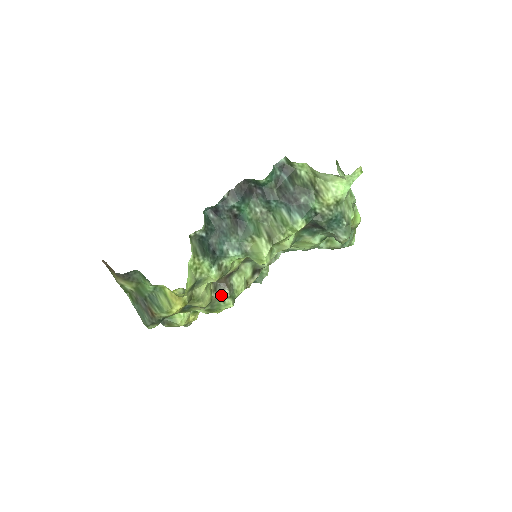
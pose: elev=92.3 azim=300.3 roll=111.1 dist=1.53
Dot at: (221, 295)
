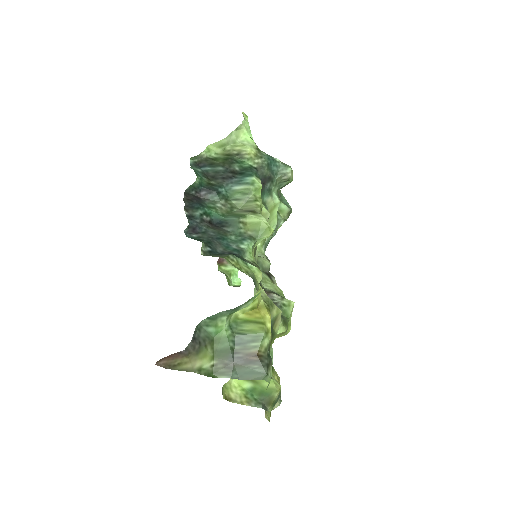
Dot at: (276, 302)
